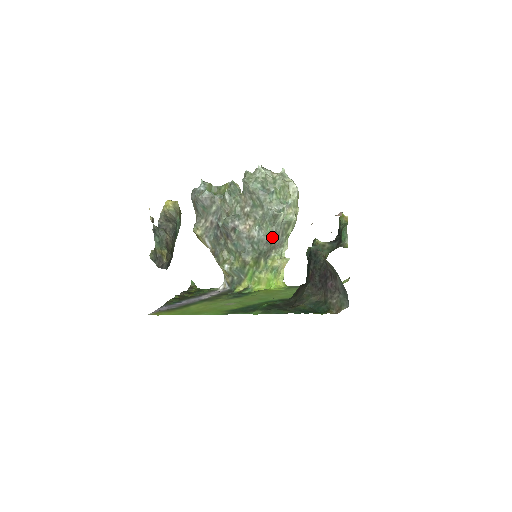
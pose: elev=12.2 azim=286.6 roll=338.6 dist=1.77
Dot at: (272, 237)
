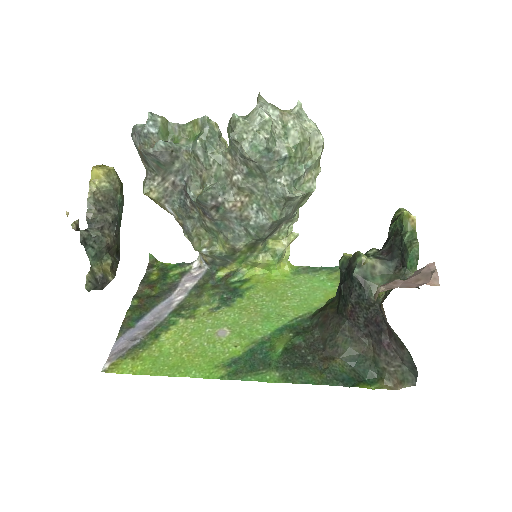
Dot at: (279, 221)
